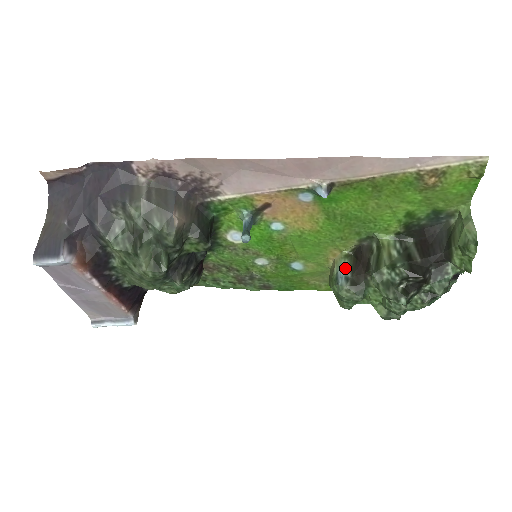
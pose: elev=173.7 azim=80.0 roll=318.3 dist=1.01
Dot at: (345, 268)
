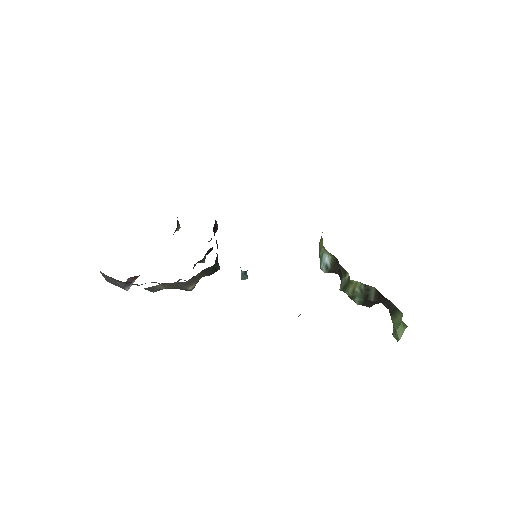
Dot at: (328, 259)
